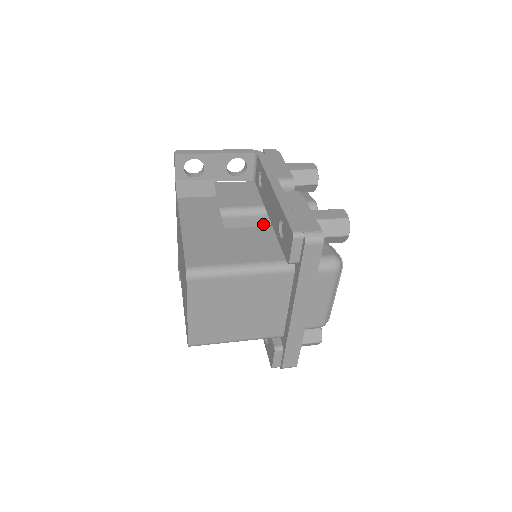
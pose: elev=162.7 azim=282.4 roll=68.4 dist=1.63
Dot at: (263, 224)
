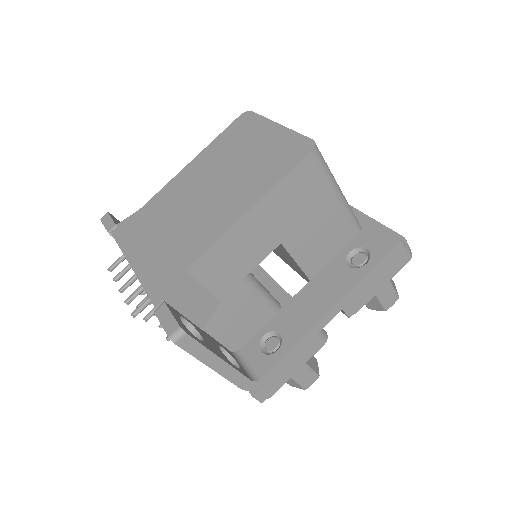
Dot at: occluded
